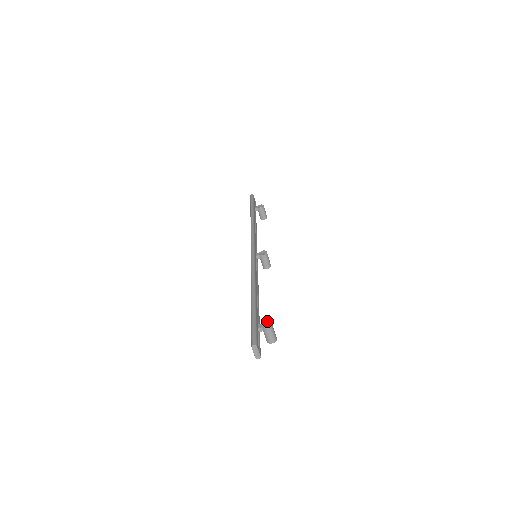
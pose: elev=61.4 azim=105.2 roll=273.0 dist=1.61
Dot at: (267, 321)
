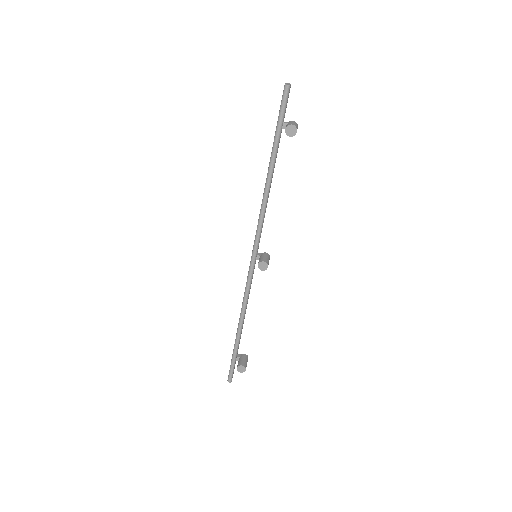
Dot at: occluded
